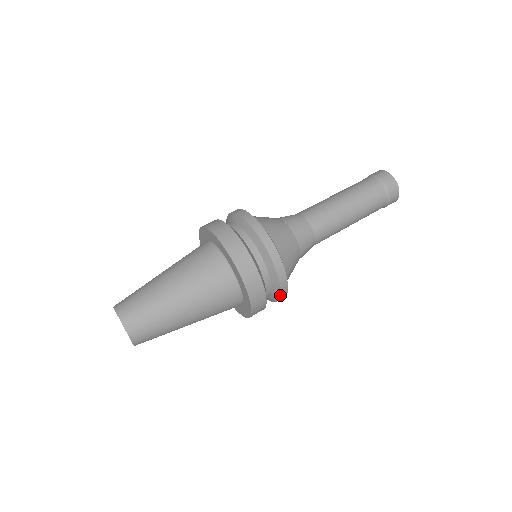
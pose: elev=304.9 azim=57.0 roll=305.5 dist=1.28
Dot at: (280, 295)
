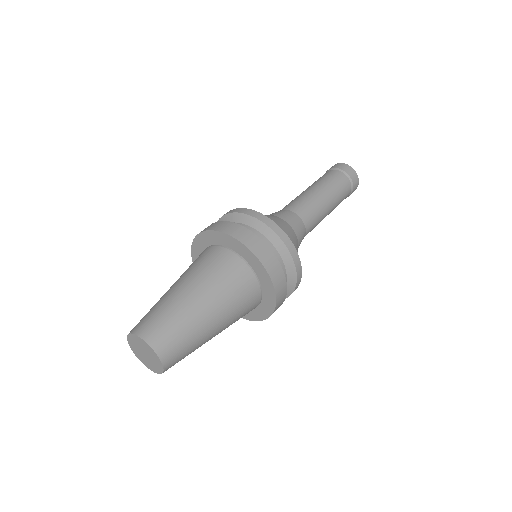
Dot at: (291, 257)
